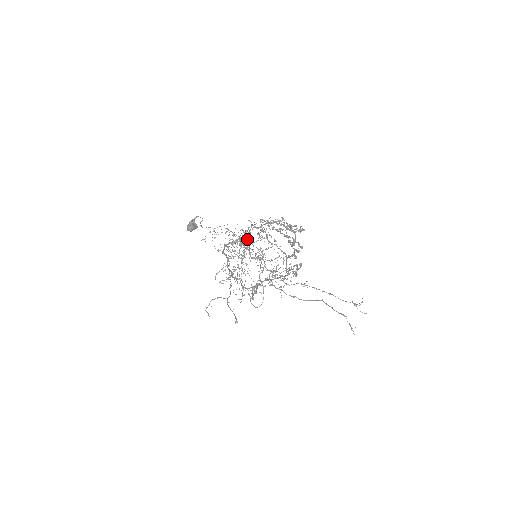
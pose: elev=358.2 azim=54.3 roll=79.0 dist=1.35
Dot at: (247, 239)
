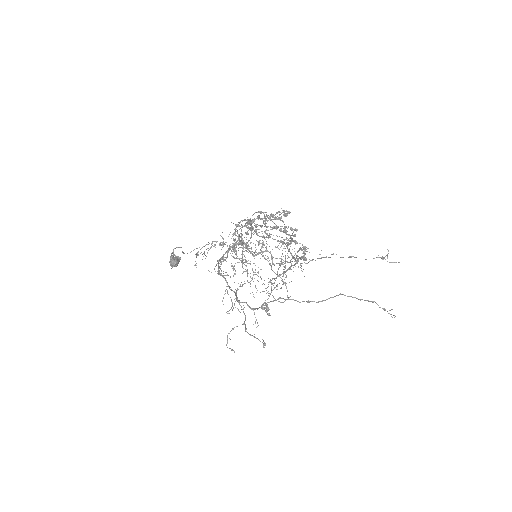
Dot at: occluded
